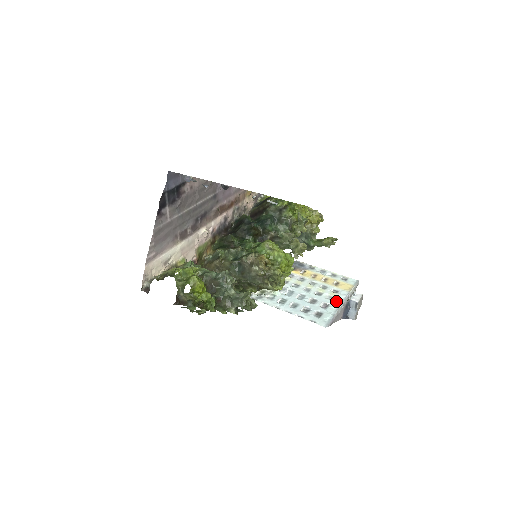
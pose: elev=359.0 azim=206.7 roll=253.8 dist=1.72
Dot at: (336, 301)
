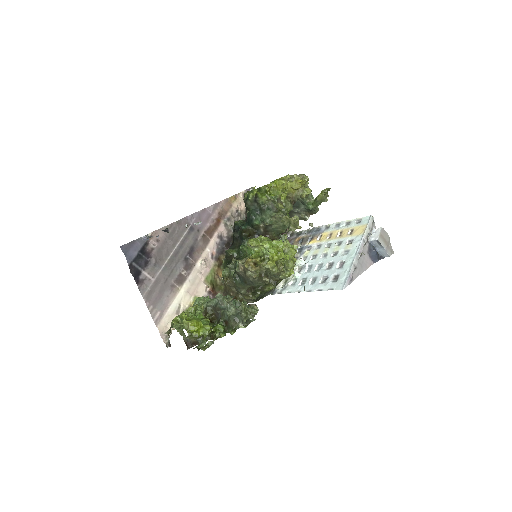
Dot at: (351, 253)
